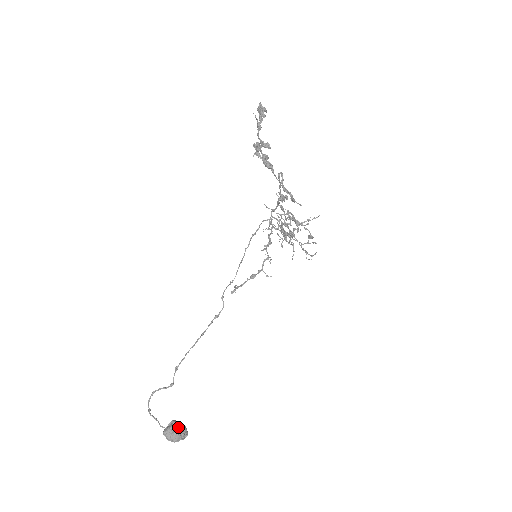
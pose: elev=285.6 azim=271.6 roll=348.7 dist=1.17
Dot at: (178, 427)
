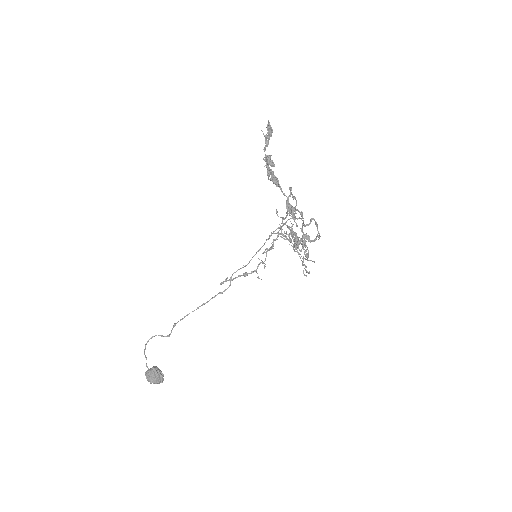
Dot at: (155, 373)
